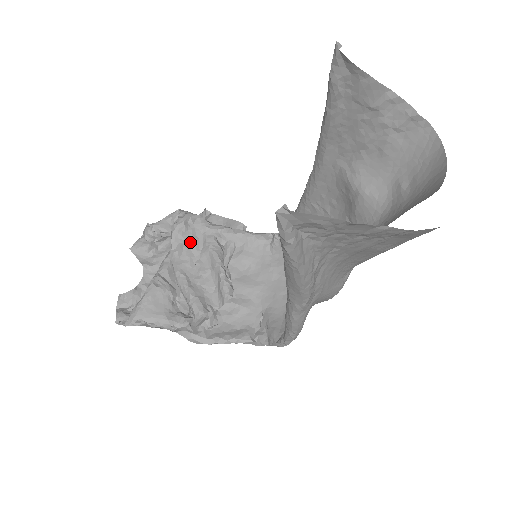
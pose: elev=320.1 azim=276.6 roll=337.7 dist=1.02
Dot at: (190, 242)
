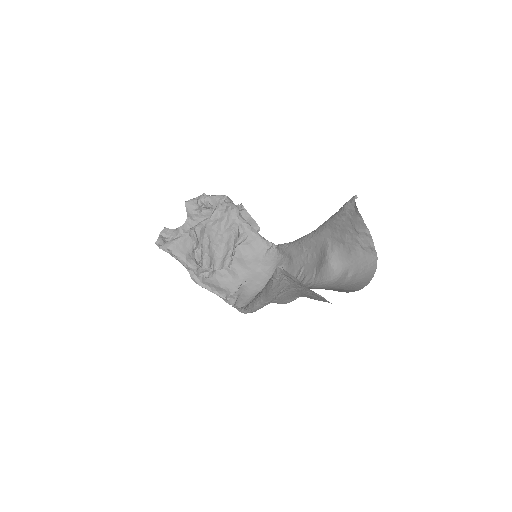
Dot at: (223, 220)
